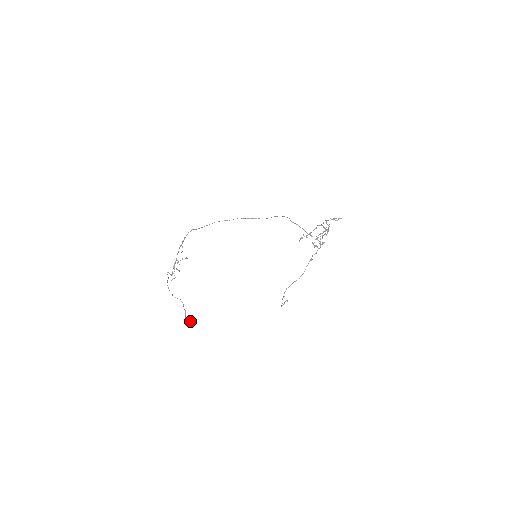
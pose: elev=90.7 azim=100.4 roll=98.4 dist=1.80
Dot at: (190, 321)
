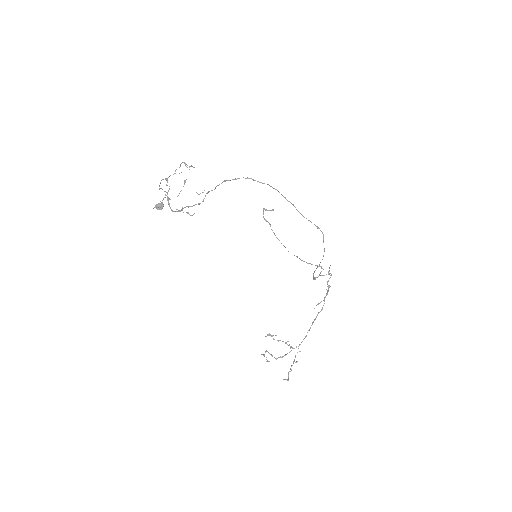
Dot at: occluded
